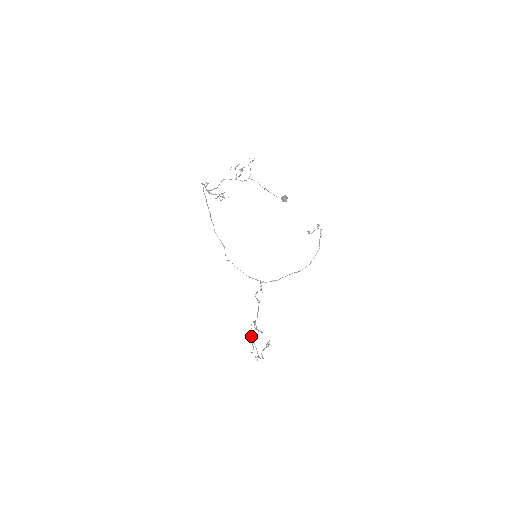
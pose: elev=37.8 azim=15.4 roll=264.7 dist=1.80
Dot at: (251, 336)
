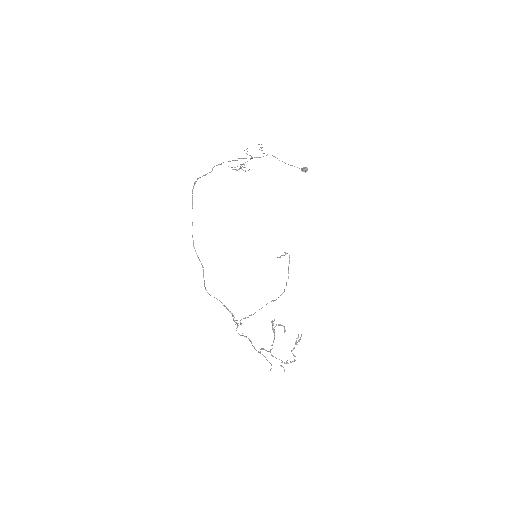
Dot at: (274, 337)
